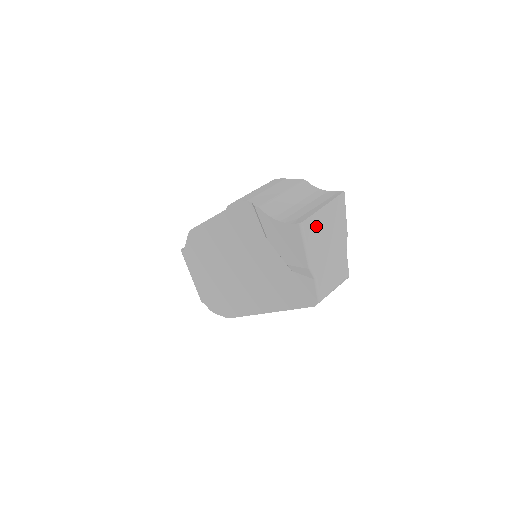
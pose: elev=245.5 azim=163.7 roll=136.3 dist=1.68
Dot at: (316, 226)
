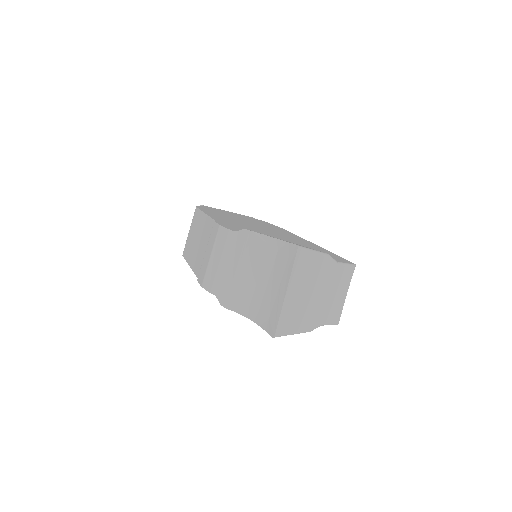
Dot at: (291, 313)
